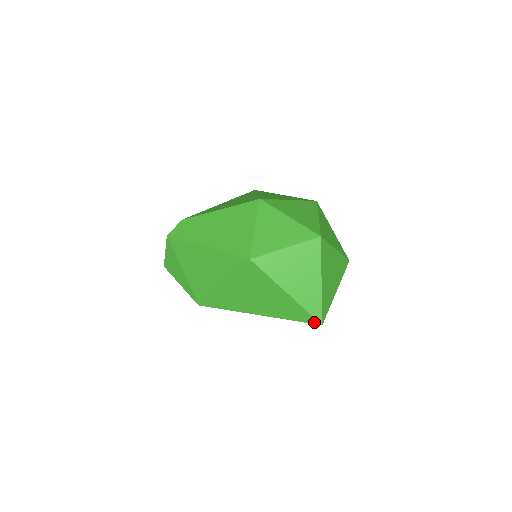
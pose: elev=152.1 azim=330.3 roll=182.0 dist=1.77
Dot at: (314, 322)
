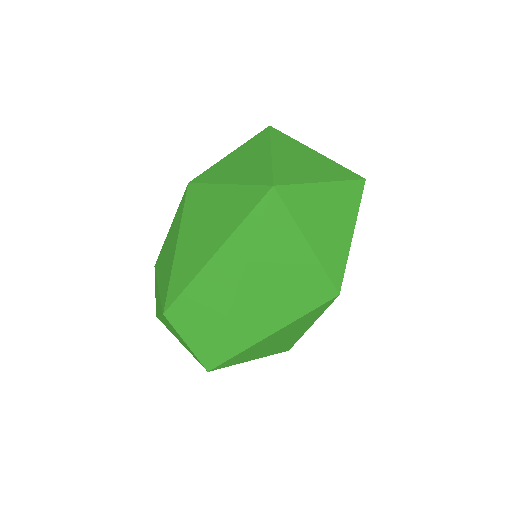
Dot at: (263, 193)
